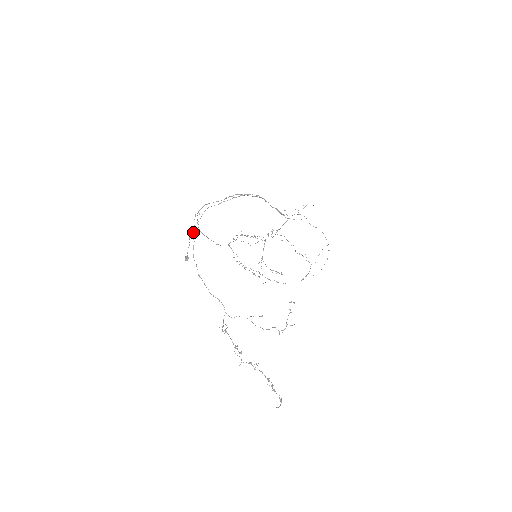
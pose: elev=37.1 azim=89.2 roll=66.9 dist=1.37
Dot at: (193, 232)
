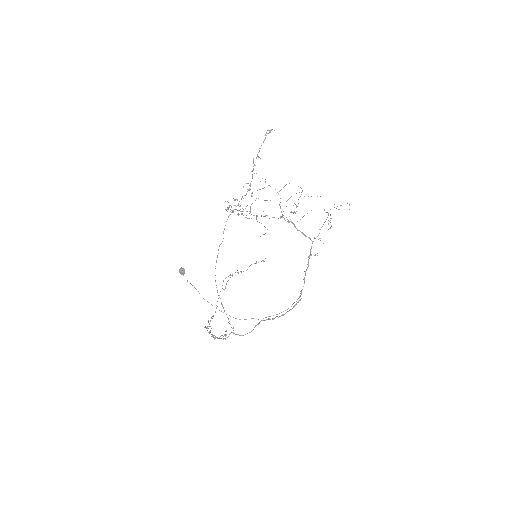
Dot at: occluded
